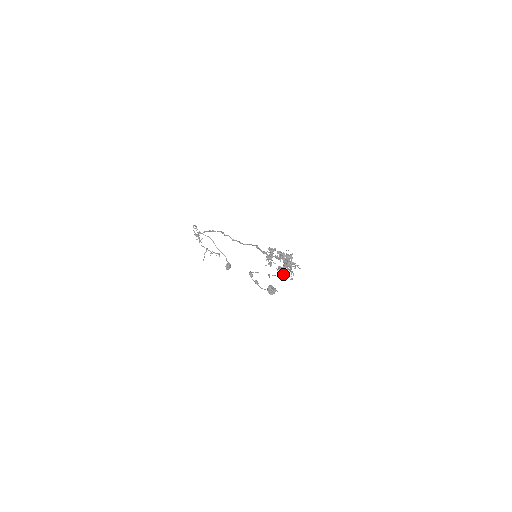
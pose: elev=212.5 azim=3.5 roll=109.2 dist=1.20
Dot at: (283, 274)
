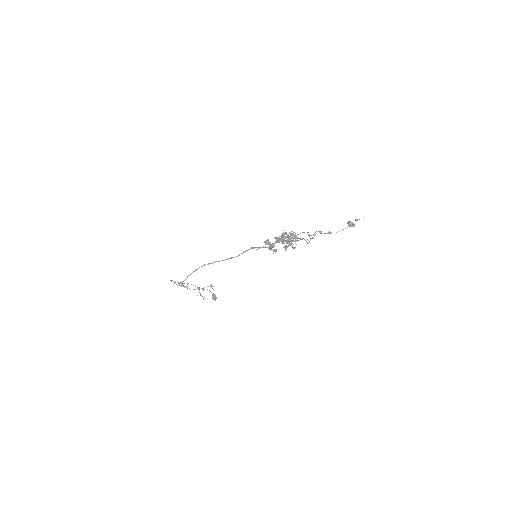
Dot at: occluded
